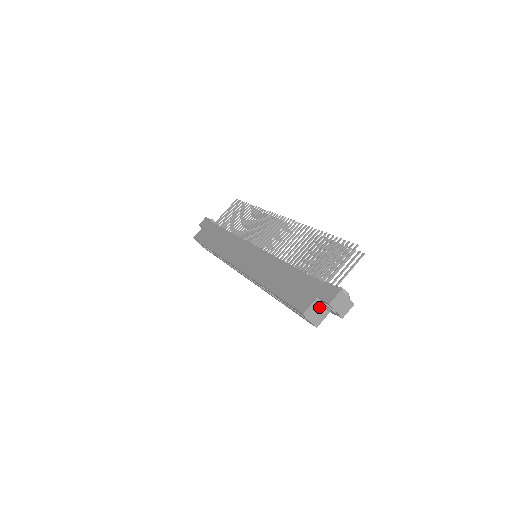
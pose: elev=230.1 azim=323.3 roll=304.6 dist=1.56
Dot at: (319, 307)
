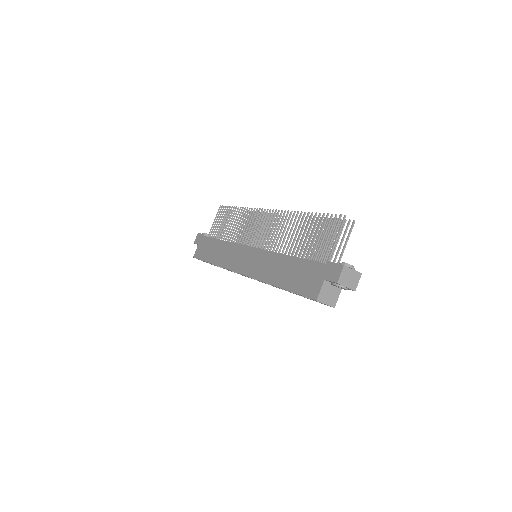
Dot at: (329, 288)
